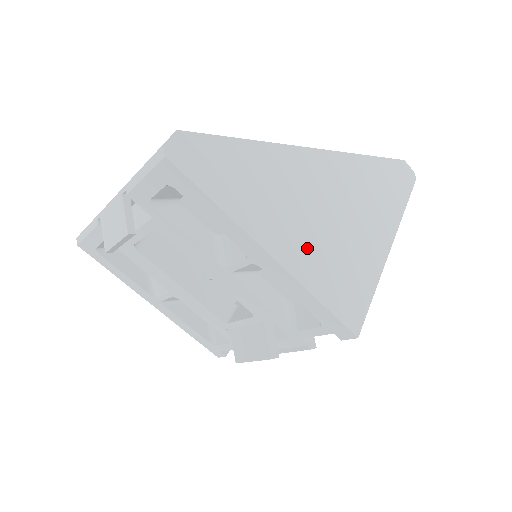
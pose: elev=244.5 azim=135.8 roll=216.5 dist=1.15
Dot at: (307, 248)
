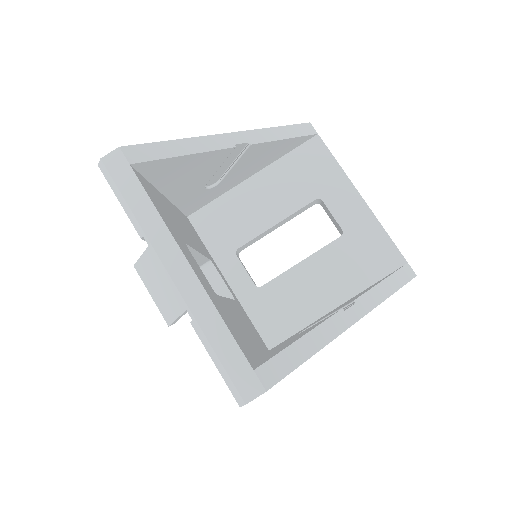
Dot at: occluded
